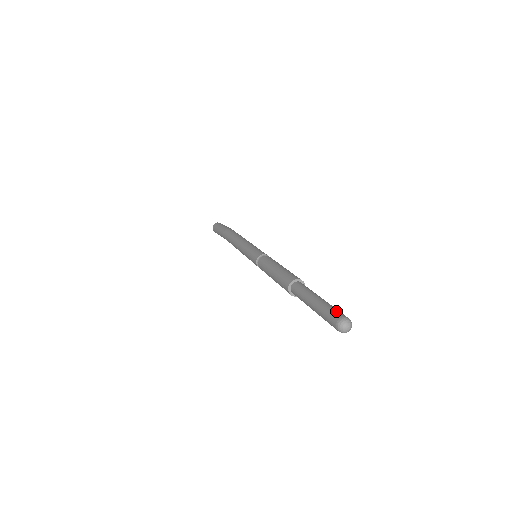
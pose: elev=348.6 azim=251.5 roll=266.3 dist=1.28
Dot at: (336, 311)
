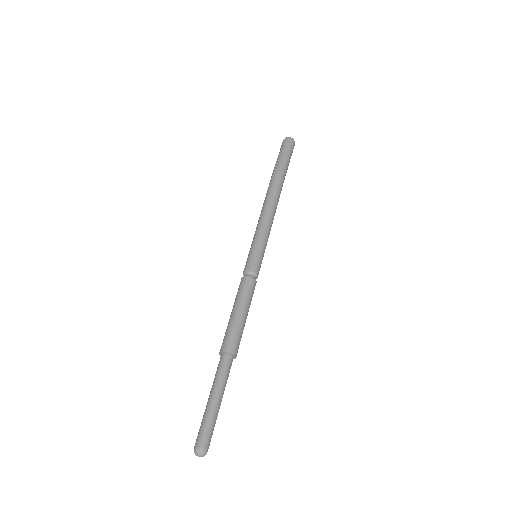
Dot at: (202, 434)
